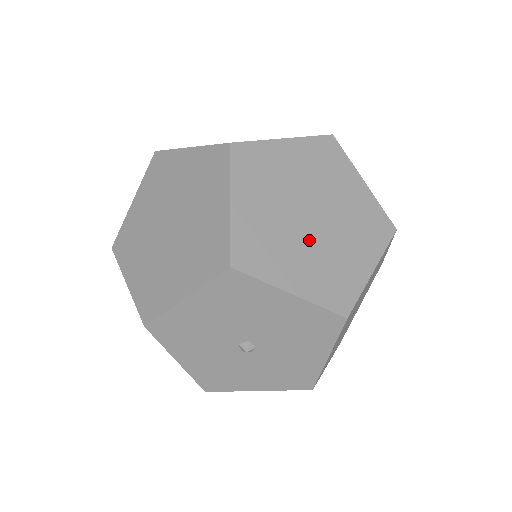
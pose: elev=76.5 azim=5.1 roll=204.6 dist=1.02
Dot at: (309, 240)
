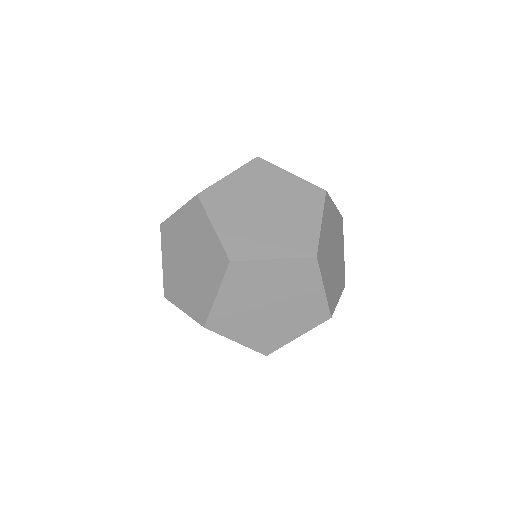
Dot at: (261, 319)
